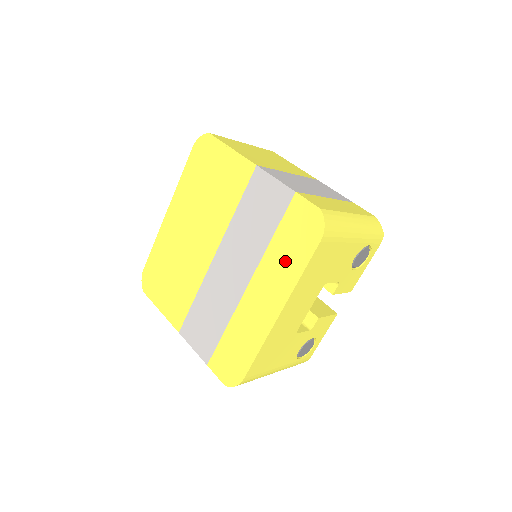
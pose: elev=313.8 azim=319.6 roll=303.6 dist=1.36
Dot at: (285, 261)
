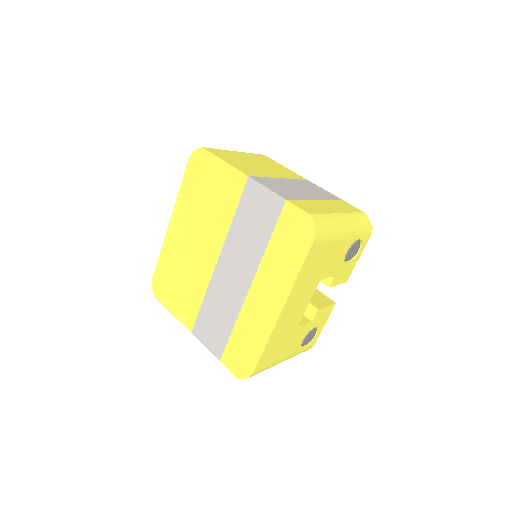
Dot at: (282, 263)
